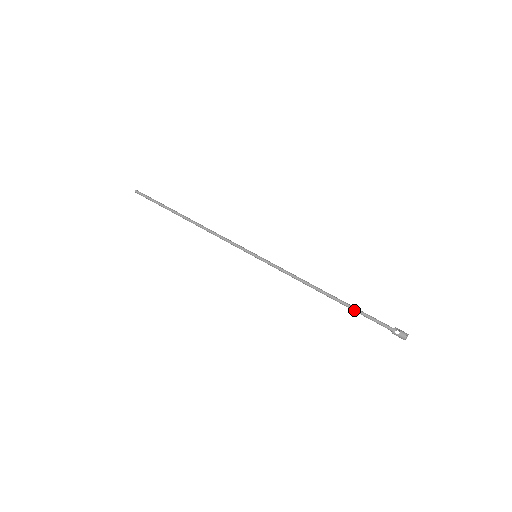
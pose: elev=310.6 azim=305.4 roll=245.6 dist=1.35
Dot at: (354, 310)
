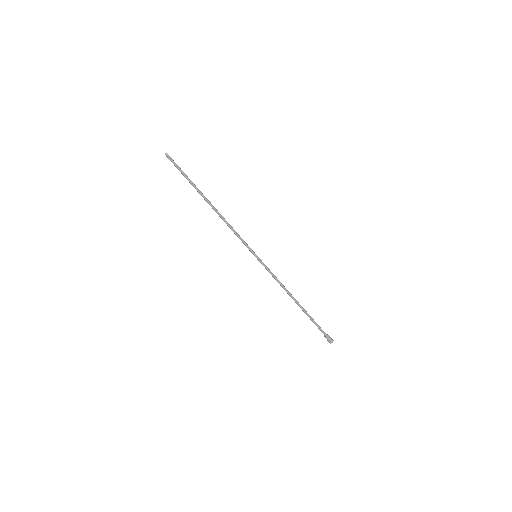
Dot at: (308, 316)
